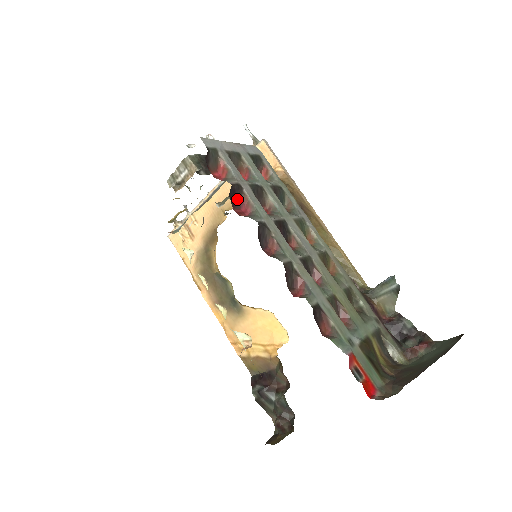
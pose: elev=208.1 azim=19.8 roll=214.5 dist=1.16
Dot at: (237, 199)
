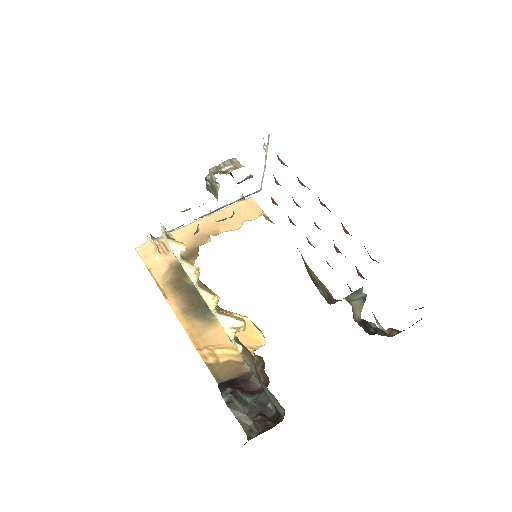
Dot at: occluded
